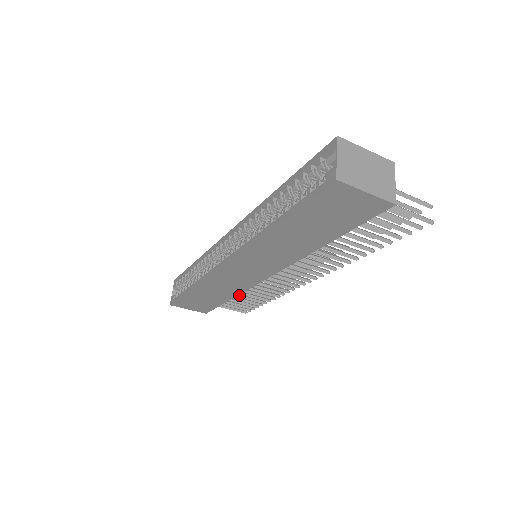
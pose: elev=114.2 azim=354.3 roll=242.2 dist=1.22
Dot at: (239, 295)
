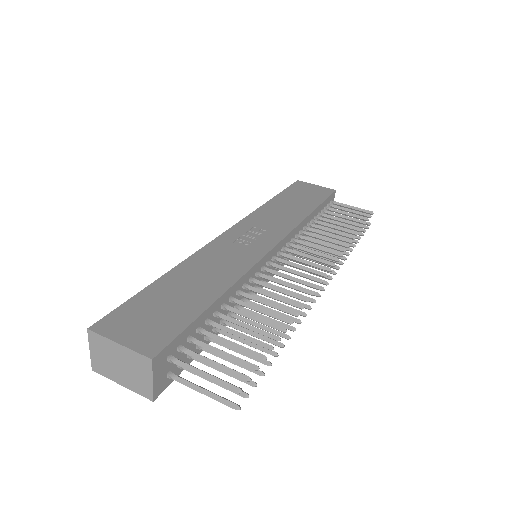
Dot at: occluded
